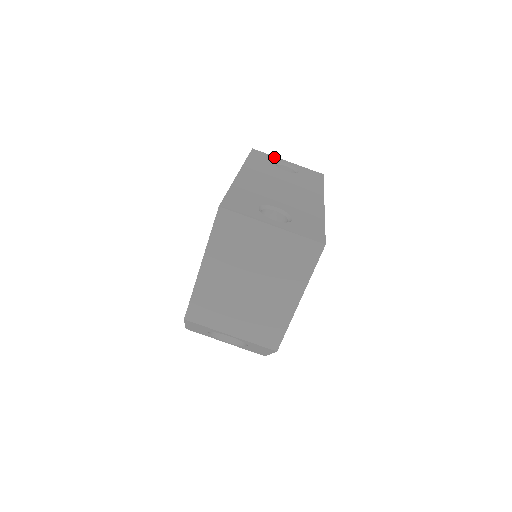
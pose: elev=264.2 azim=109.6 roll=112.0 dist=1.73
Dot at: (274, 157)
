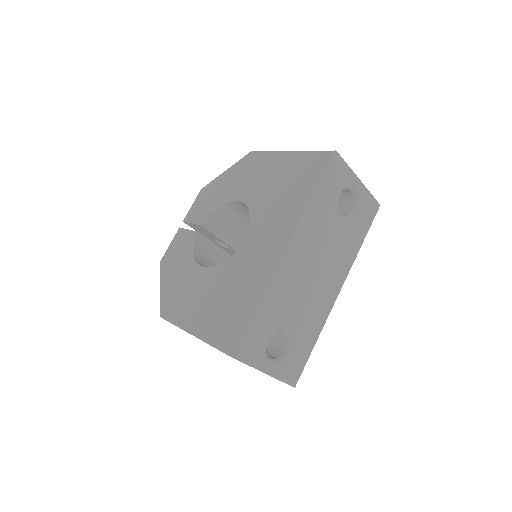
Dot at: (350, 173)
